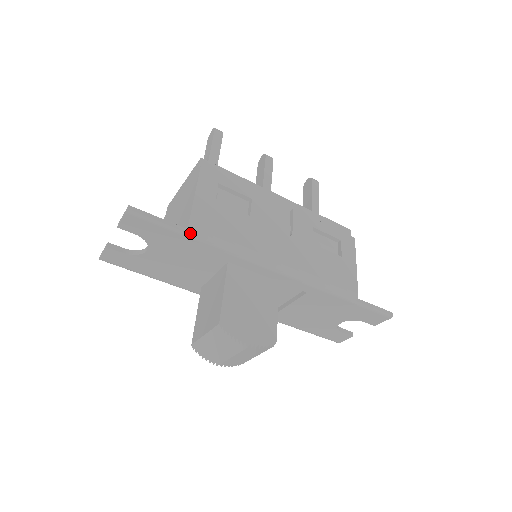
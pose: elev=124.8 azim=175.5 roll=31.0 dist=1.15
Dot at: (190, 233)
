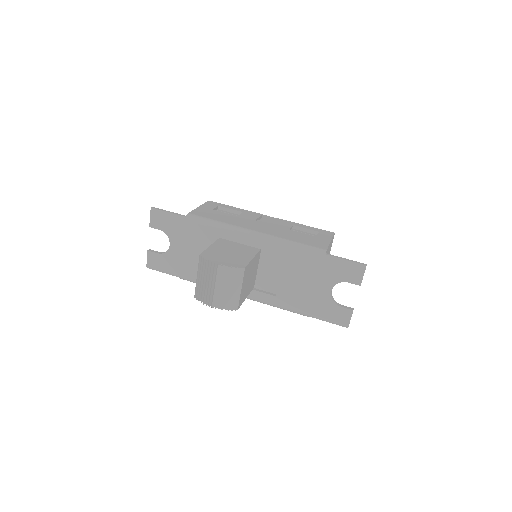
Dot at: (189, 217)
